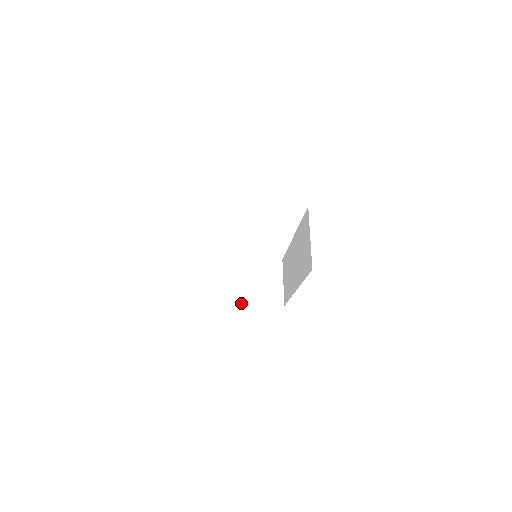
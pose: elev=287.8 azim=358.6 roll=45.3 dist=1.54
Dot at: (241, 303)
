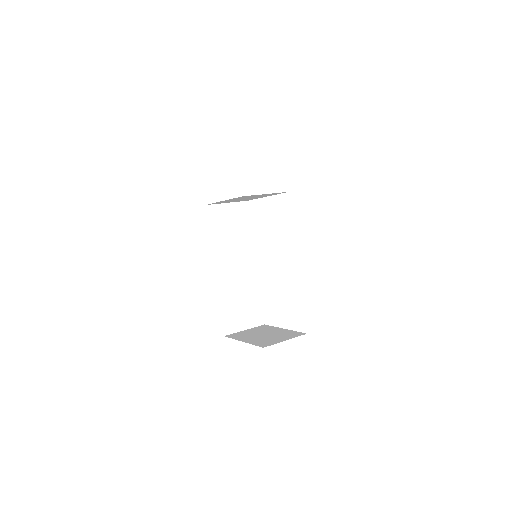
Dot at: (240, 339)
